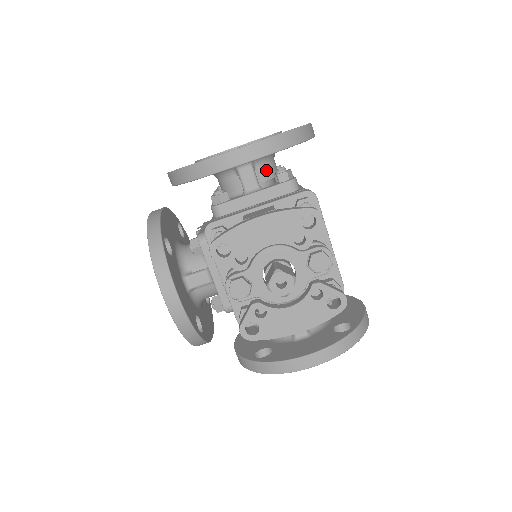
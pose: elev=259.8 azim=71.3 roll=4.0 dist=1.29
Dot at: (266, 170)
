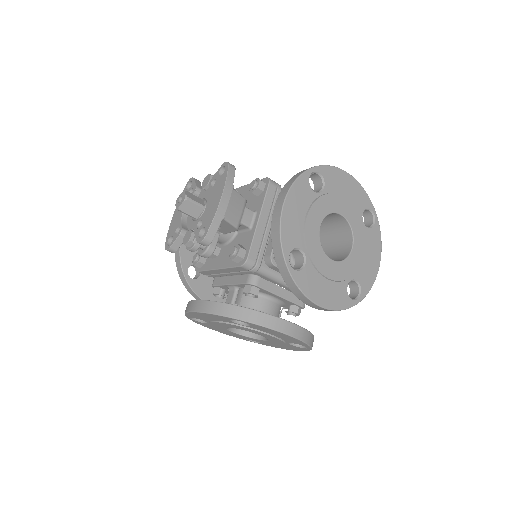
Dot at: occluded
